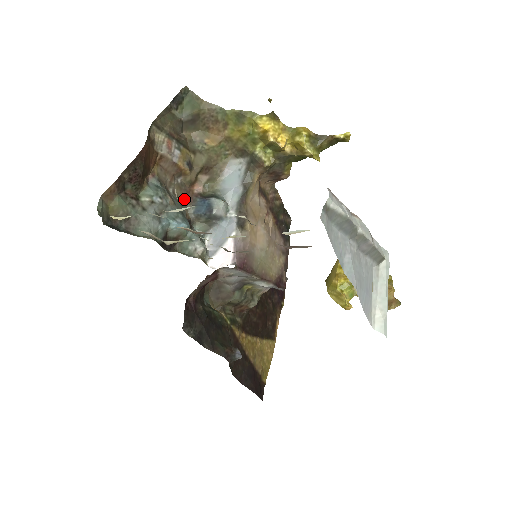
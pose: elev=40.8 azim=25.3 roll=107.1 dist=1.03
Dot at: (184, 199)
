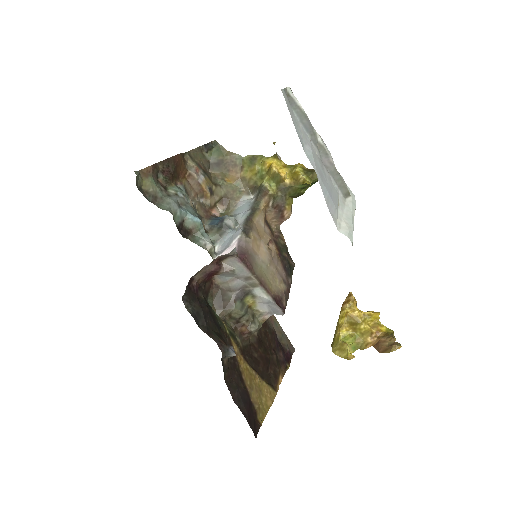
Dot at: (203, 214)
